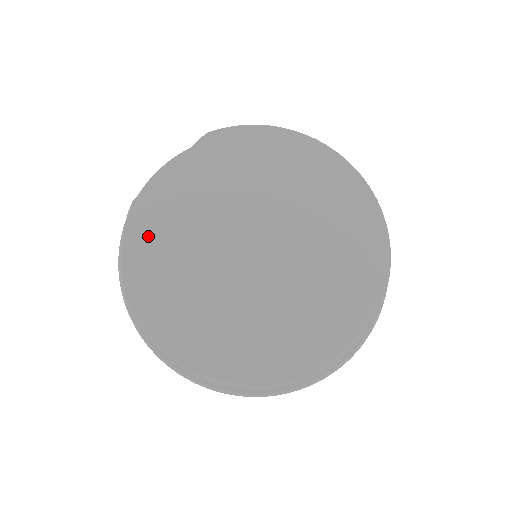
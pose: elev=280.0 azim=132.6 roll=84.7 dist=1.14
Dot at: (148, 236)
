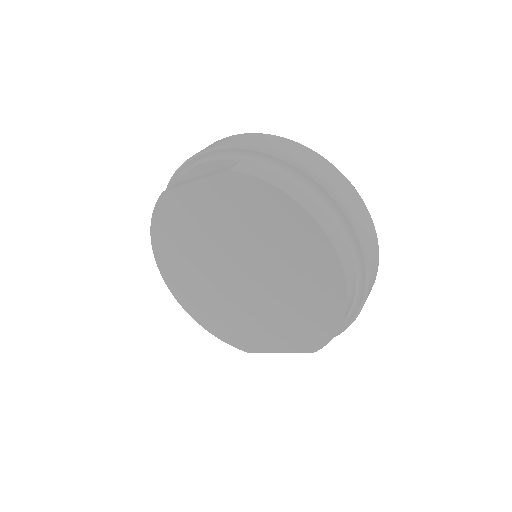
Dot at: (169, 222)
